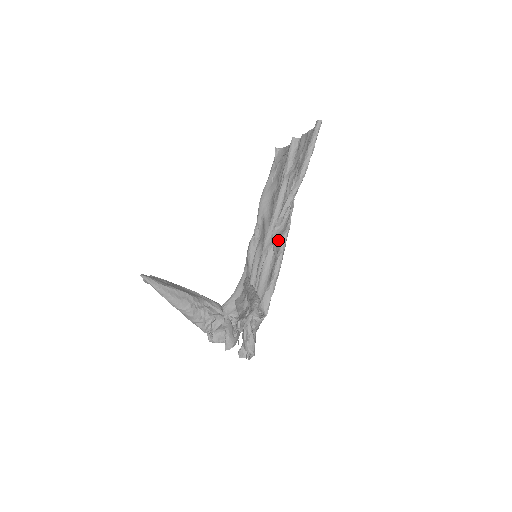
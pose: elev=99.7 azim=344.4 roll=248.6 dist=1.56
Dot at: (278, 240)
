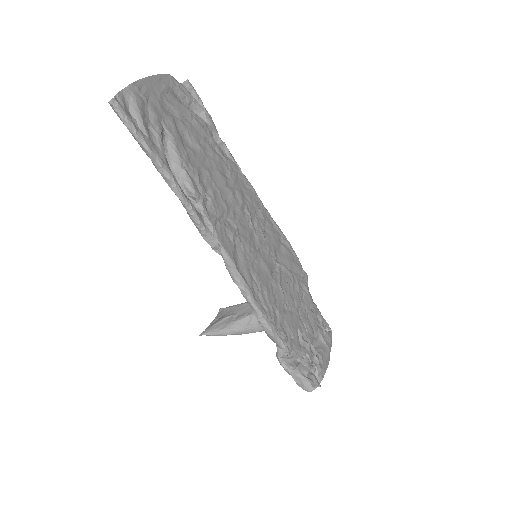
Dot at: occluded
